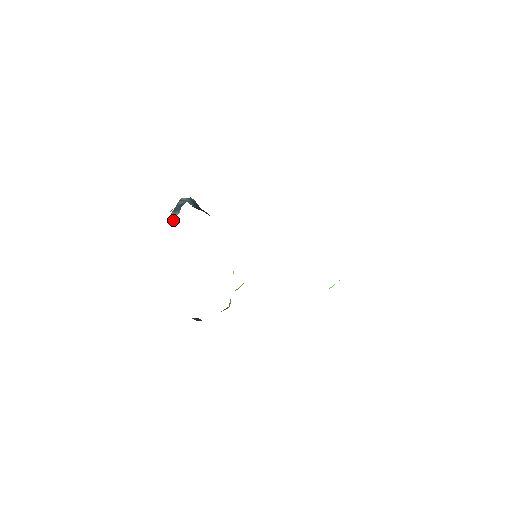
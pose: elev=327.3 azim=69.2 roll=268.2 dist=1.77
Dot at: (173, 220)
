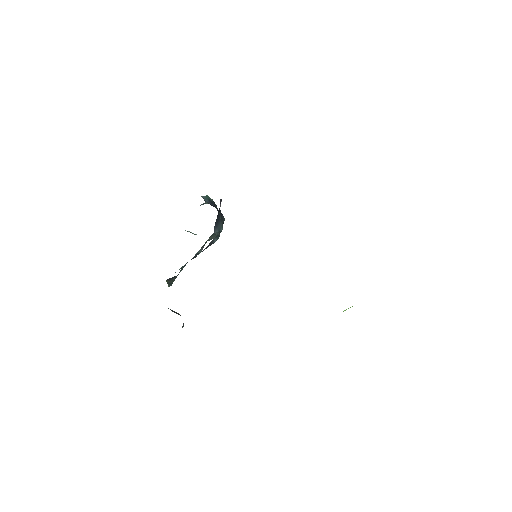
Dot at: occluded
